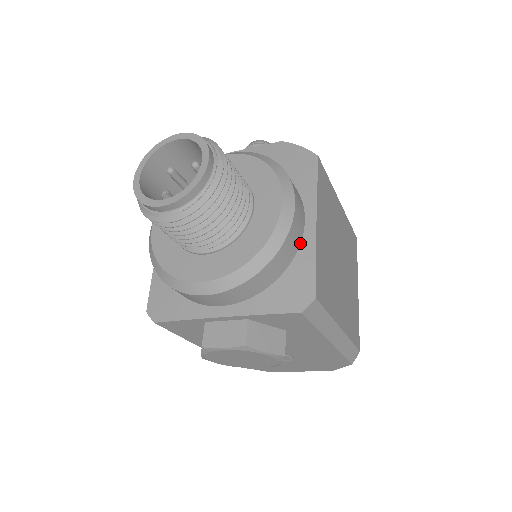
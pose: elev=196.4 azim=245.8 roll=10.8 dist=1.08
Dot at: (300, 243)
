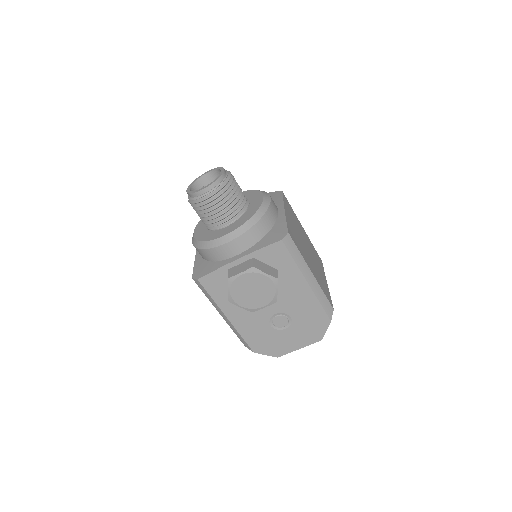
Dot at: (277, 218)
